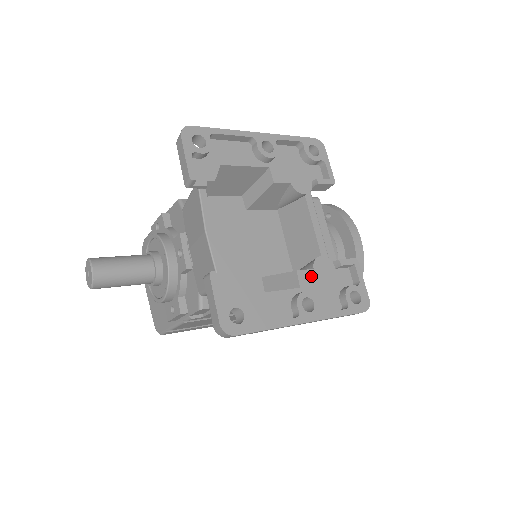
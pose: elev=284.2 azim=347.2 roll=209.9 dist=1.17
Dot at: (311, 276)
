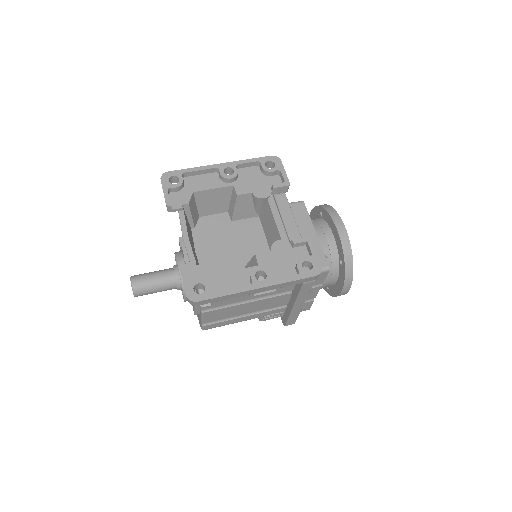
Dot at: (269, 256)
